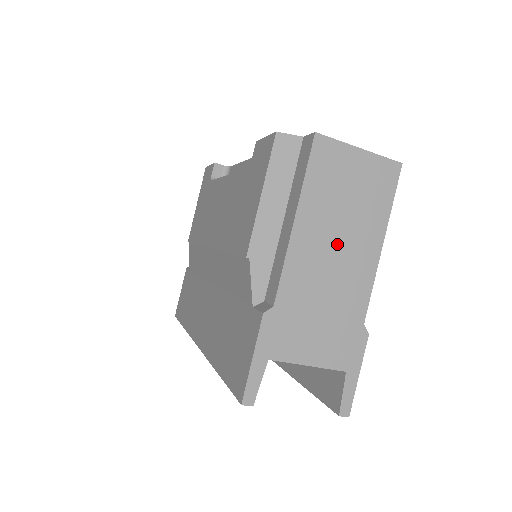
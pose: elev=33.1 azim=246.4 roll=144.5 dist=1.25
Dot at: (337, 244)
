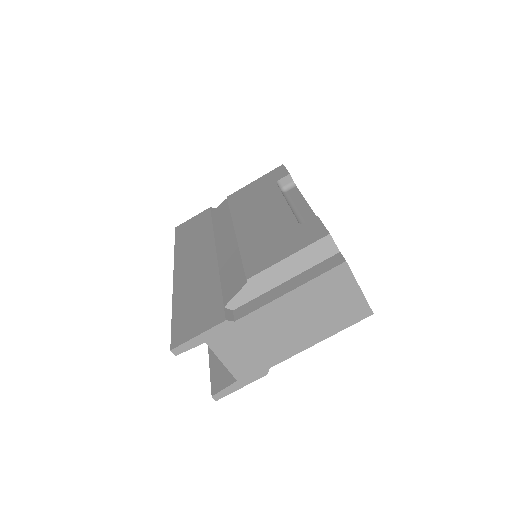
Dot at: (298, 321)
